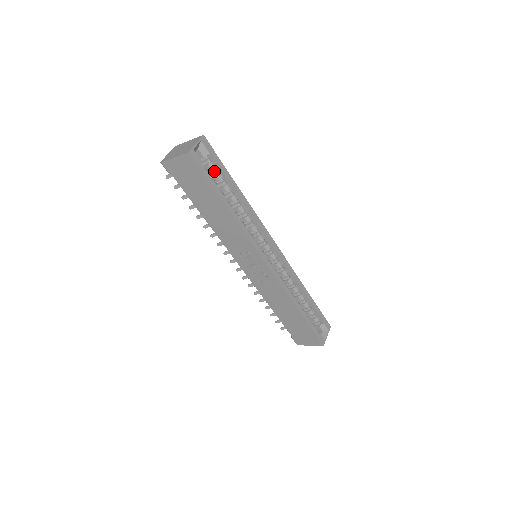
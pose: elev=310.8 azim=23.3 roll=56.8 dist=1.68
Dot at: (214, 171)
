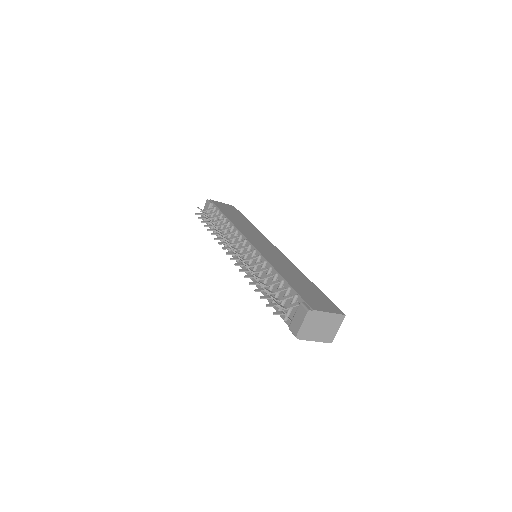
Dot at: occluded
